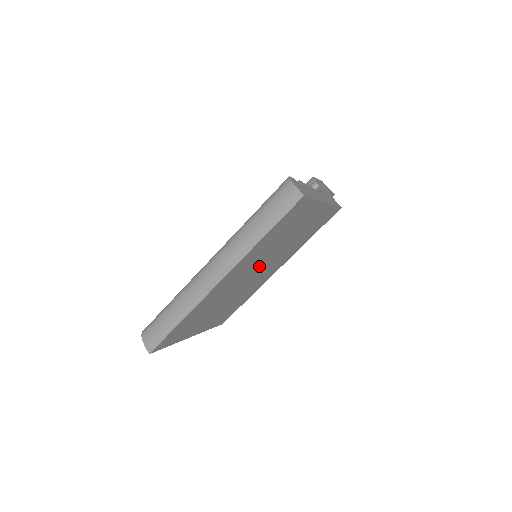
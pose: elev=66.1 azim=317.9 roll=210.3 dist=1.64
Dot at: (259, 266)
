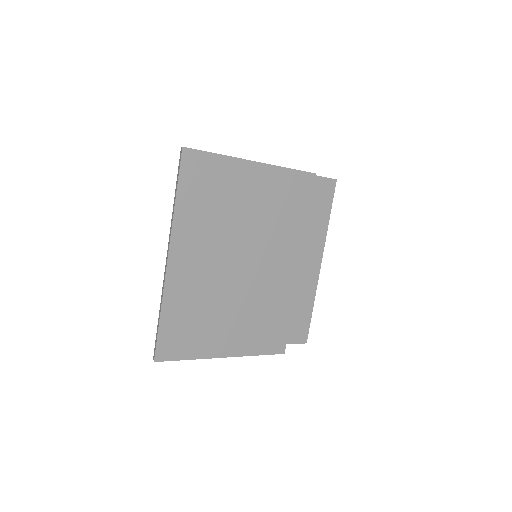
Dot at: (234, 250)
